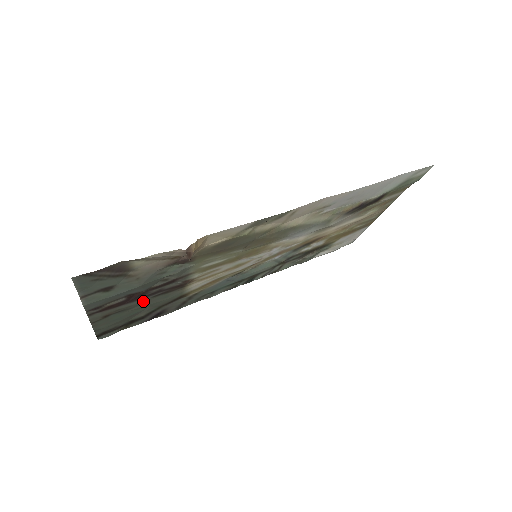
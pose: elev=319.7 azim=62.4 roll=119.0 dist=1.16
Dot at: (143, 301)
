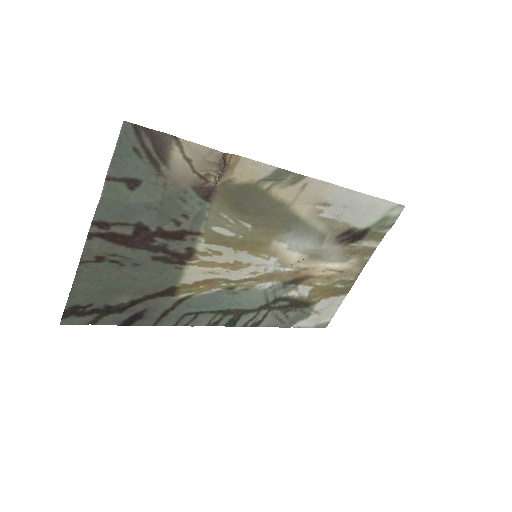
Dot at: (141, 259)
